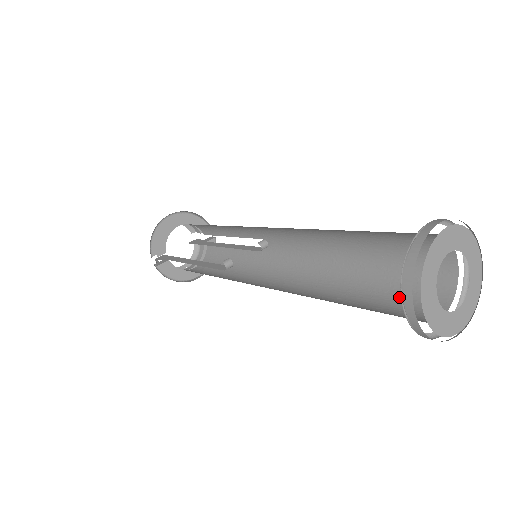
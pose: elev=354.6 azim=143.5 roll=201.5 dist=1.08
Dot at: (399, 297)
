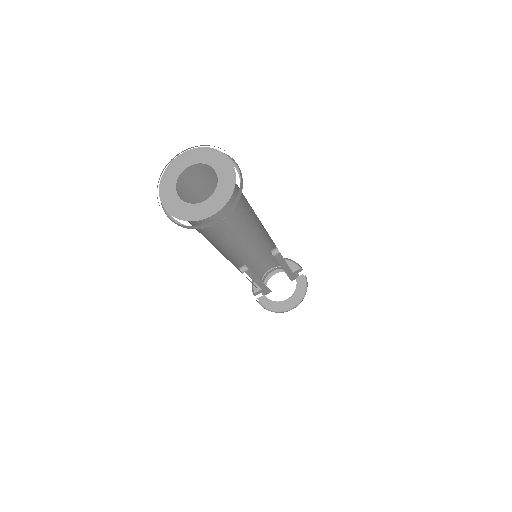
Dot at: occluded
